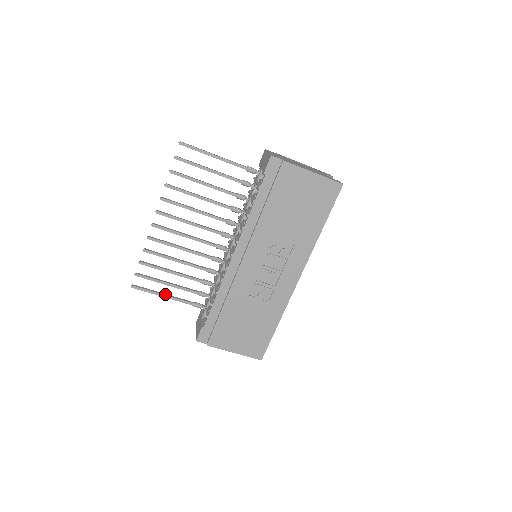
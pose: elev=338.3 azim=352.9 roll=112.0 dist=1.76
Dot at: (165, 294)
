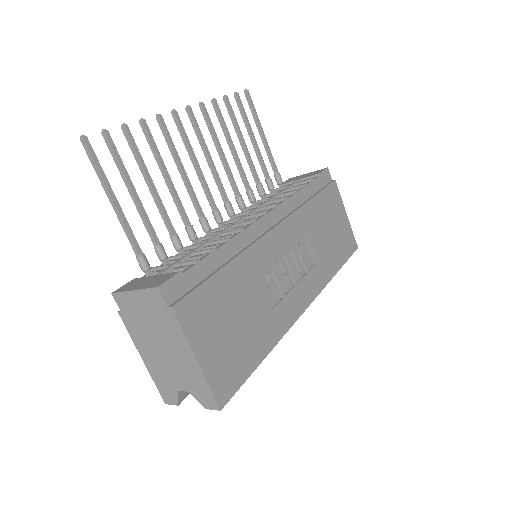
Dot at: (116, 200)
